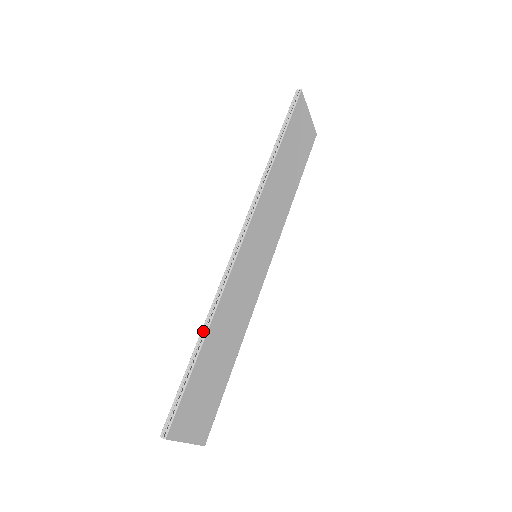
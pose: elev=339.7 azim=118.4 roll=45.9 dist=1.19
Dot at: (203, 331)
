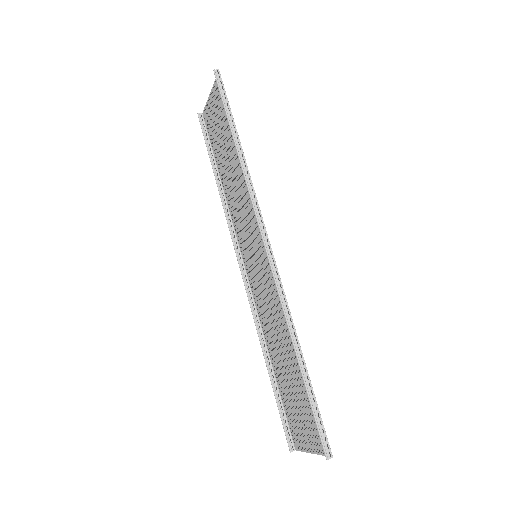
Dot at: (296, 346)
